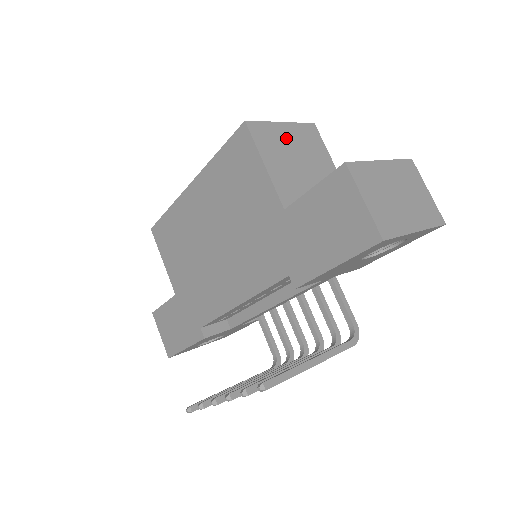
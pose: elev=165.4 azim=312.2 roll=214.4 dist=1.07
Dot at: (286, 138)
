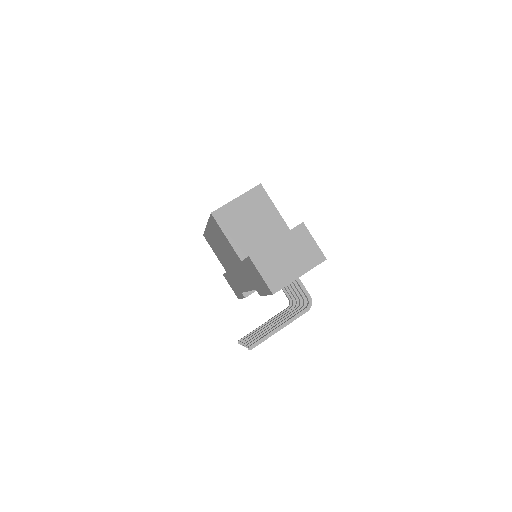
Dot at: (240, 209)
